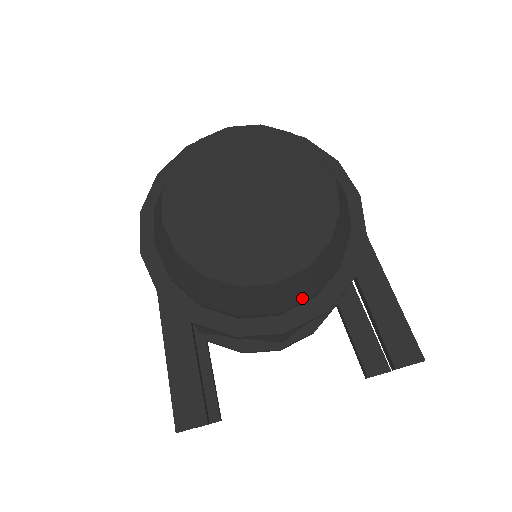
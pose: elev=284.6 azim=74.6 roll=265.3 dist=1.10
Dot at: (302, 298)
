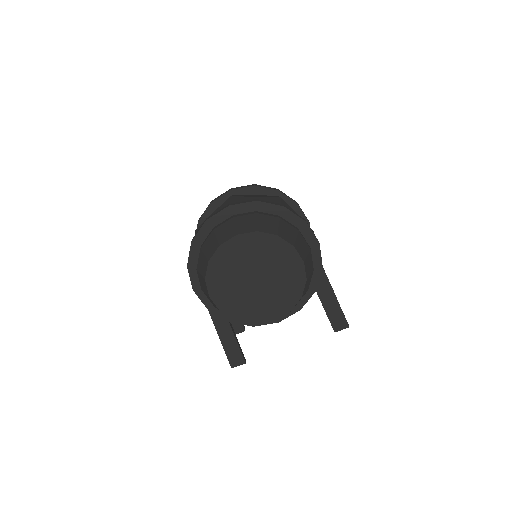
Dot at: occluded
